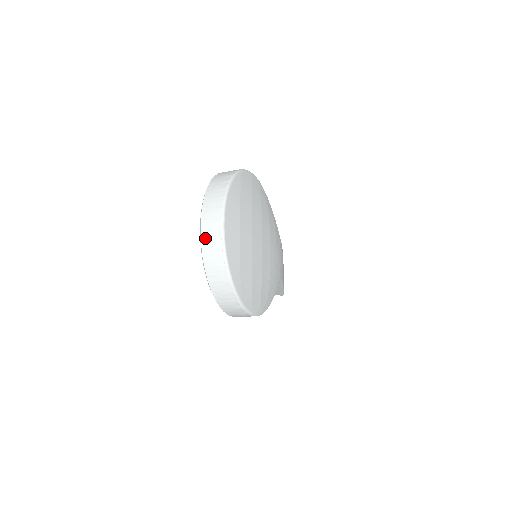
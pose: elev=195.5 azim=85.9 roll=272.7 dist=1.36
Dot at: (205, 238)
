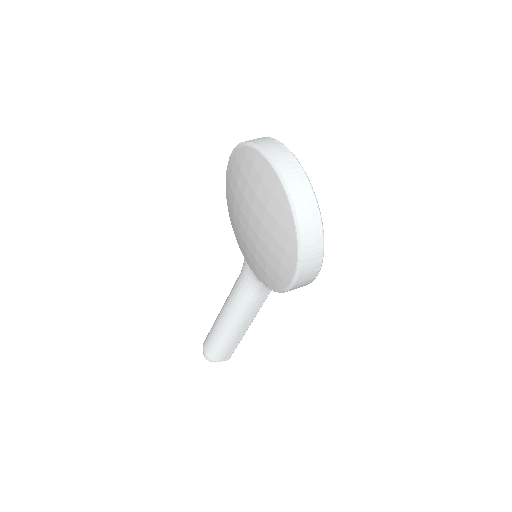
Dot at: (283, 167)
